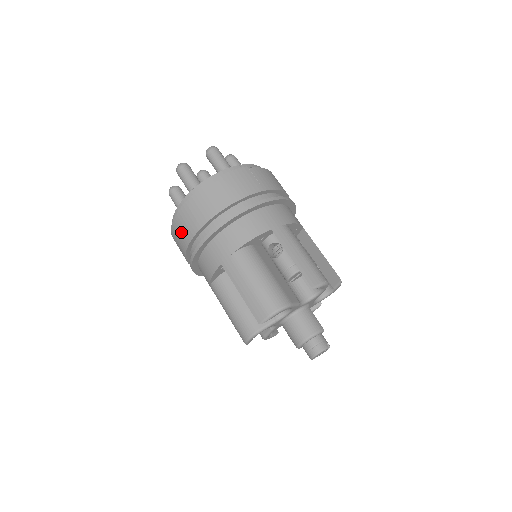
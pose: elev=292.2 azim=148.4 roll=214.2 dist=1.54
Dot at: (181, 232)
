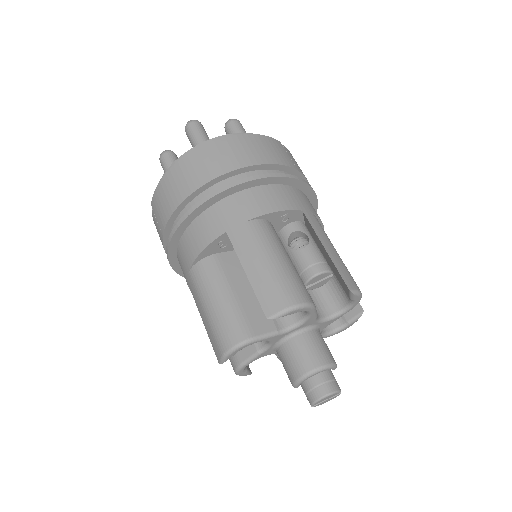
Dot at: (176, 184)
